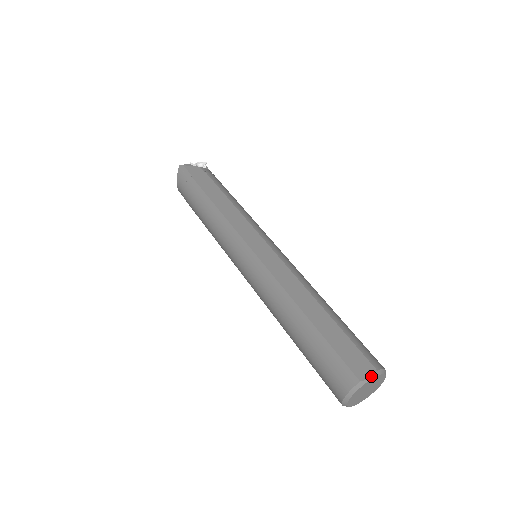
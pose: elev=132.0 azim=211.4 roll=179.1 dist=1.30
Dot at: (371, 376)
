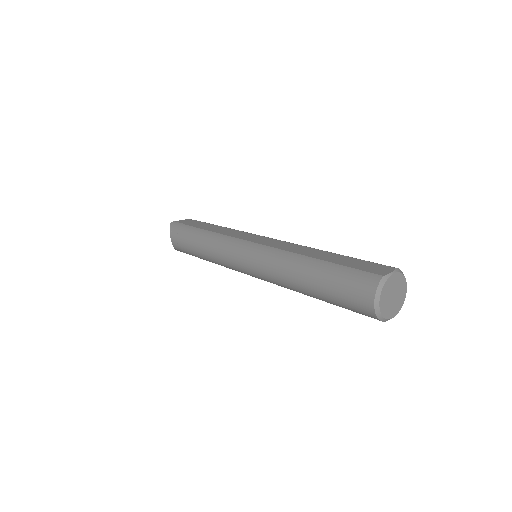
Dot at: (392, 271)
